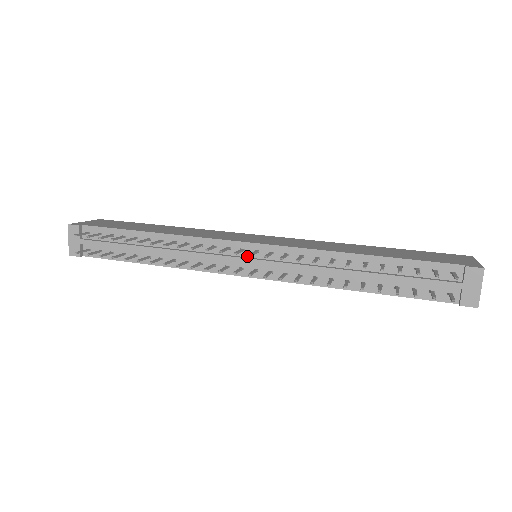
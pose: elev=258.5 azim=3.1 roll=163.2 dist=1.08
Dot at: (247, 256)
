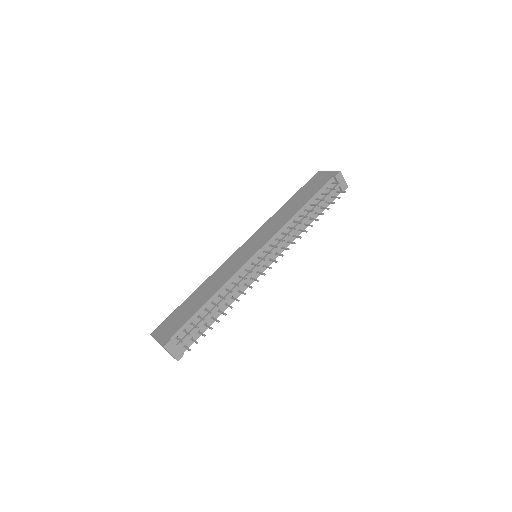
Dot at: occluded
